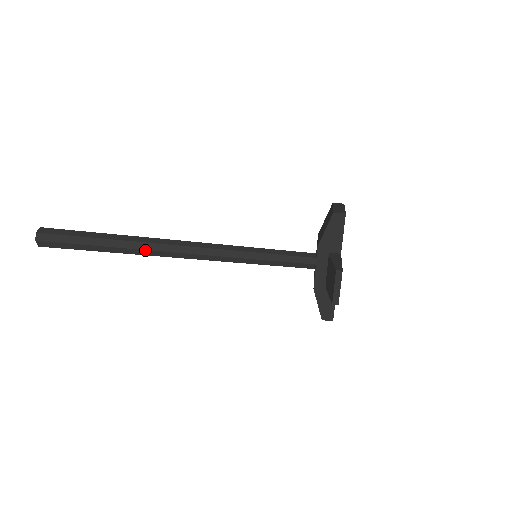
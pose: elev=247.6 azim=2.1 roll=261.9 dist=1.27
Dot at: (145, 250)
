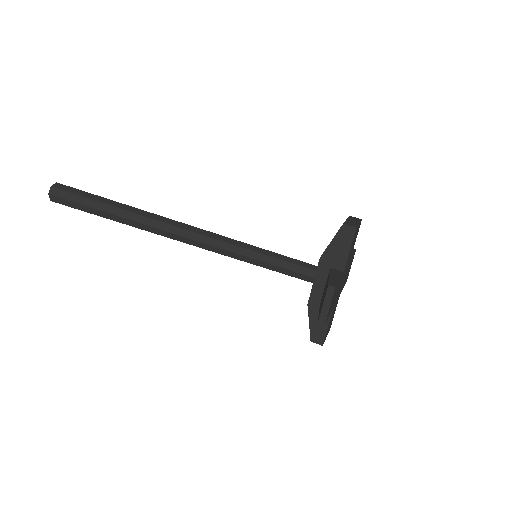
Dot at: (146, 225)
